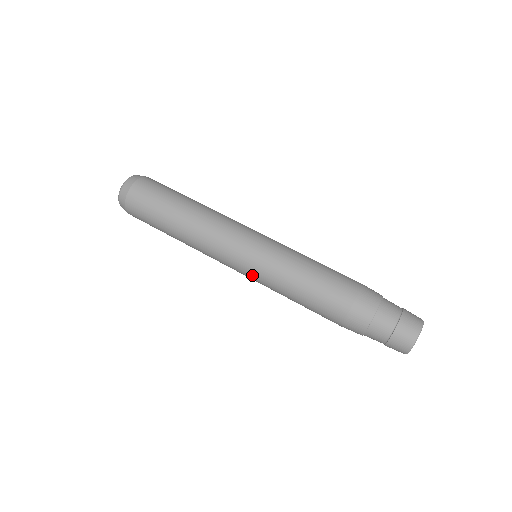
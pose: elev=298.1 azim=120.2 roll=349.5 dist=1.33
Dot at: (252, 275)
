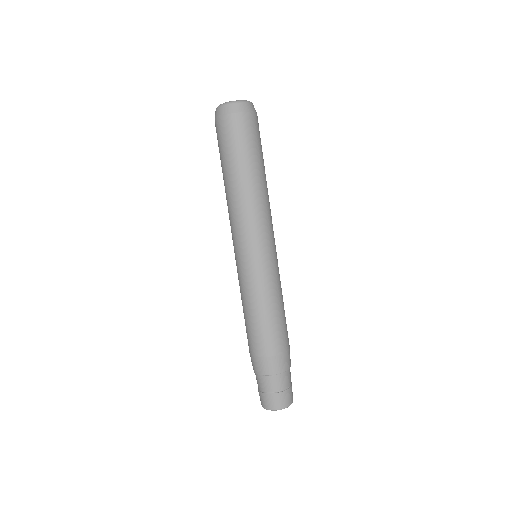
Dot at: occluded
